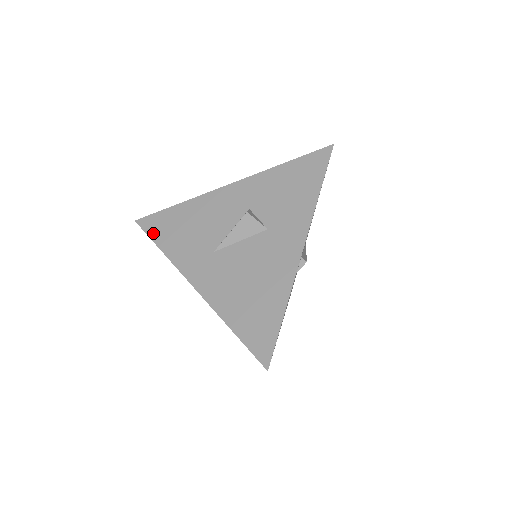
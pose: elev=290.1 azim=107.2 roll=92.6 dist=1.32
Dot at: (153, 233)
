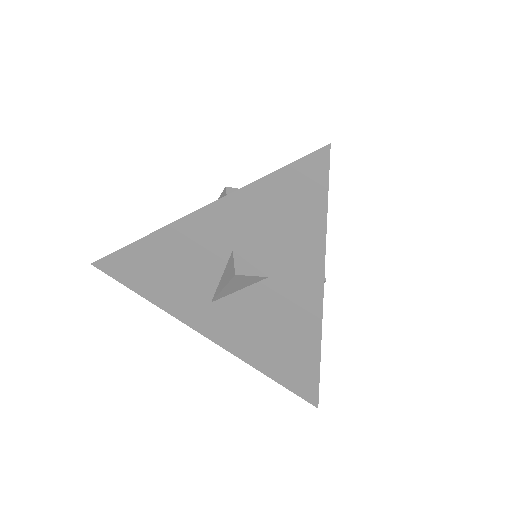
Dot at: (123, 280)
